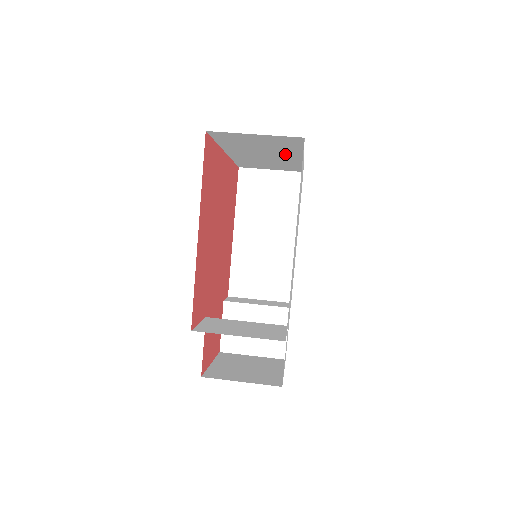
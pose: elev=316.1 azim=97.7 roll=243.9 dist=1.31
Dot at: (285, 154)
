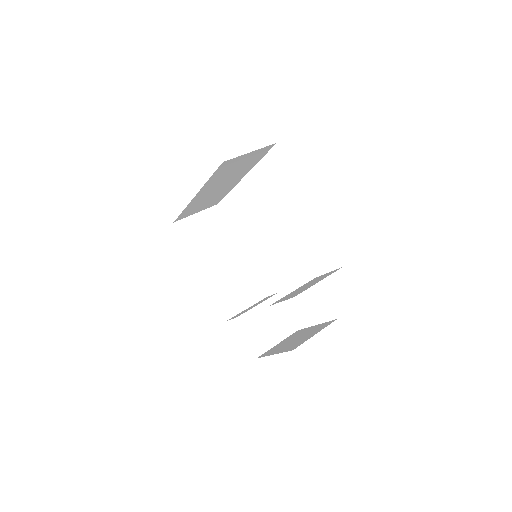
Dot at: (237, 177)
